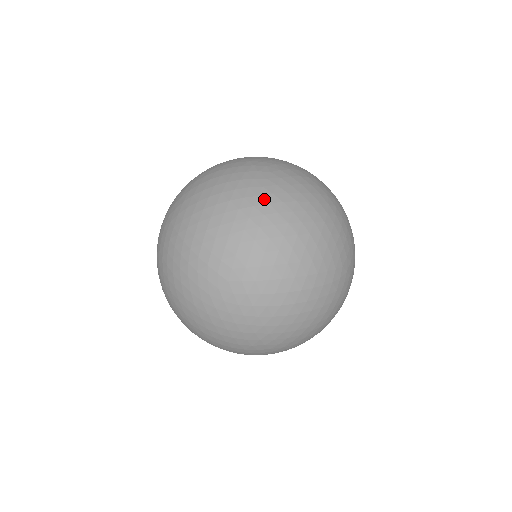
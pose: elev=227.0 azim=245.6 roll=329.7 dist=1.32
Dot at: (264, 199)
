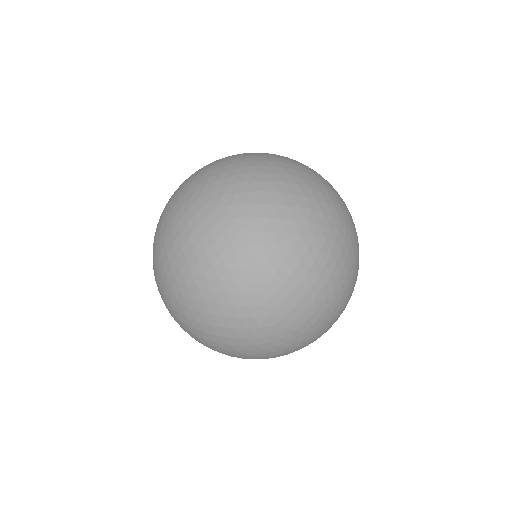
Dot at: (334, 258)
